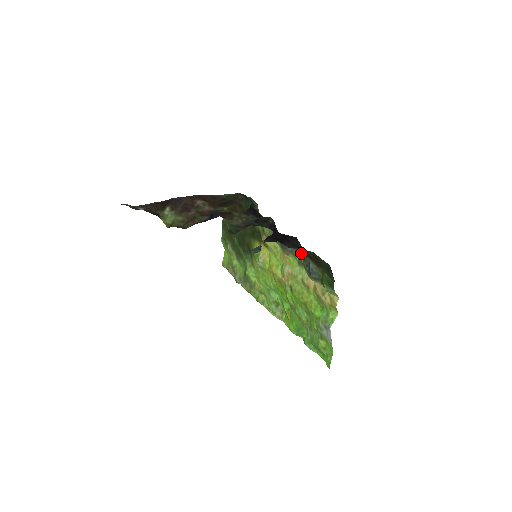
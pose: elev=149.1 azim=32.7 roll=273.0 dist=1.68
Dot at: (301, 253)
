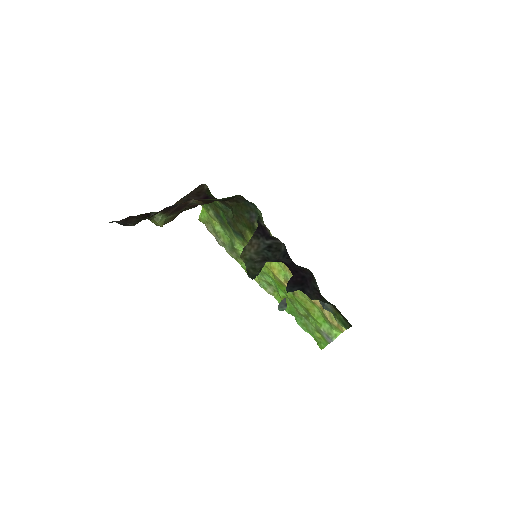
Dot at: occluded
